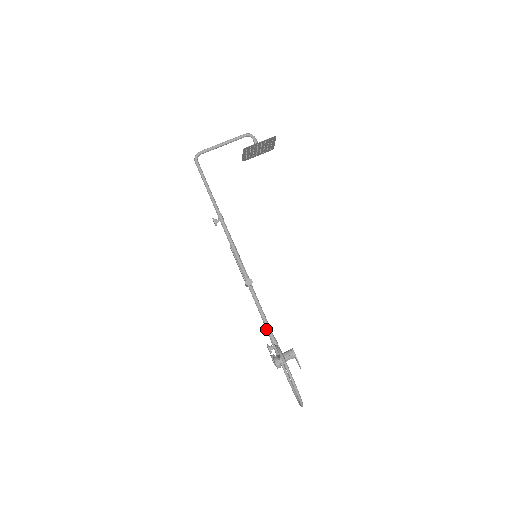
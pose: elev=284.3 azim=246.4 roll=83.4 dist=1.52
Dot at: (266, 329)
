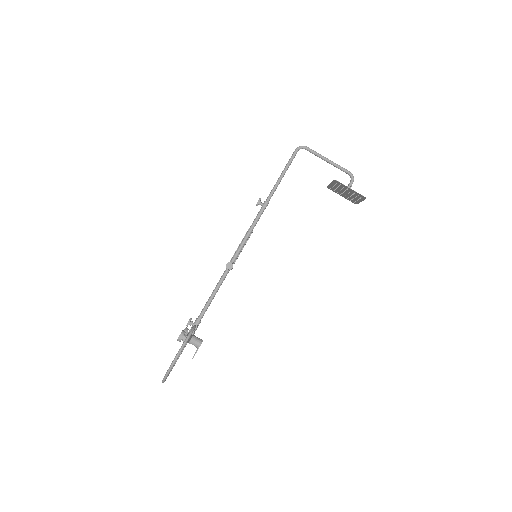
Dot at: occluded
